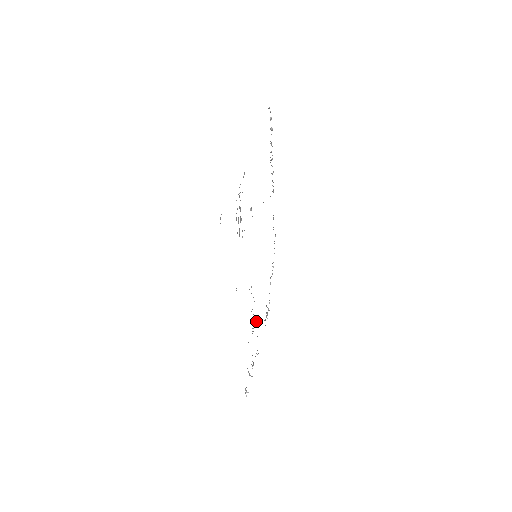
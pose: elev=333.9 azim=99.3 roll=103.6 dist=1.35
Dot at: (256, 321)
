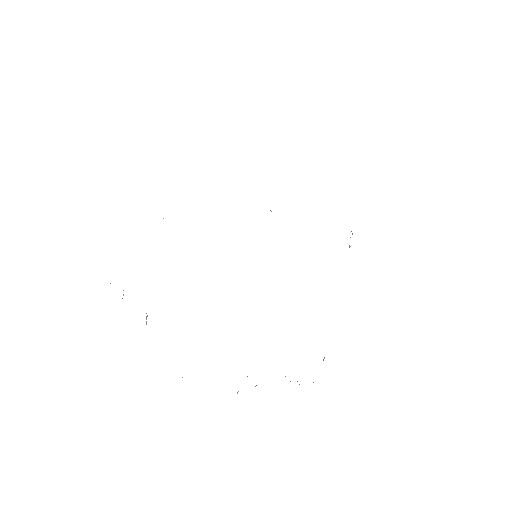
Dot at: occluded
